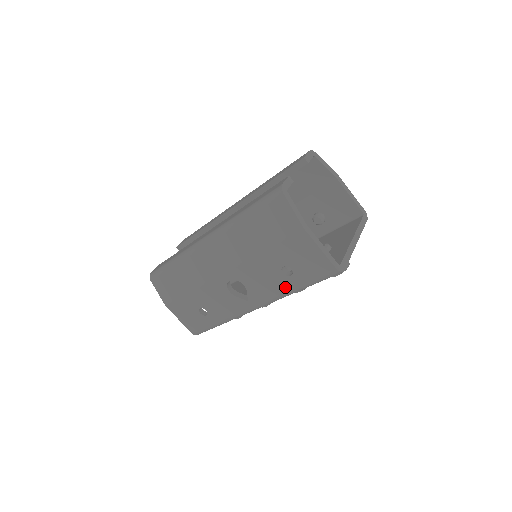
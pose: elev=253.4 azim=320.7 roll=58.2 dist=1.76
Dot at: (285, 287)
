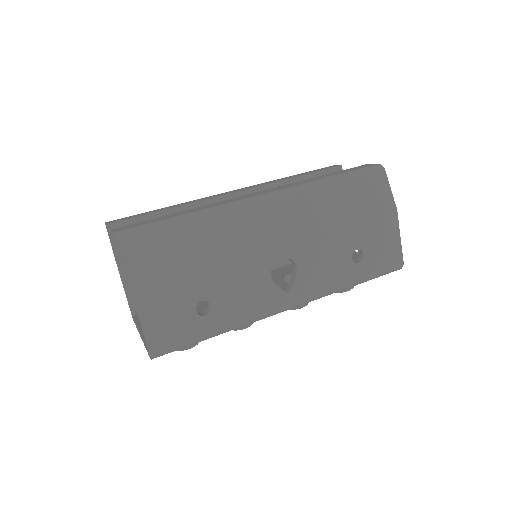
Dot at: (345, 277)
